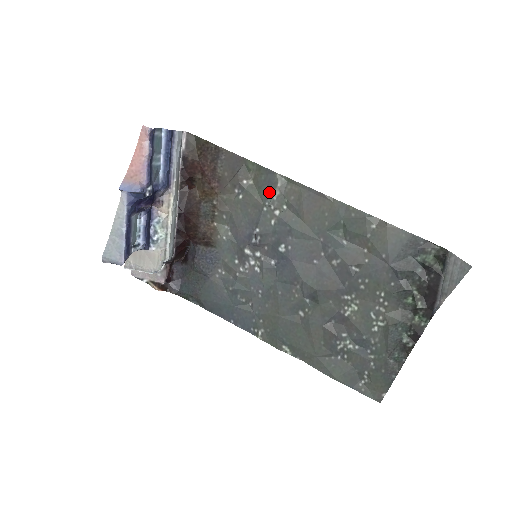
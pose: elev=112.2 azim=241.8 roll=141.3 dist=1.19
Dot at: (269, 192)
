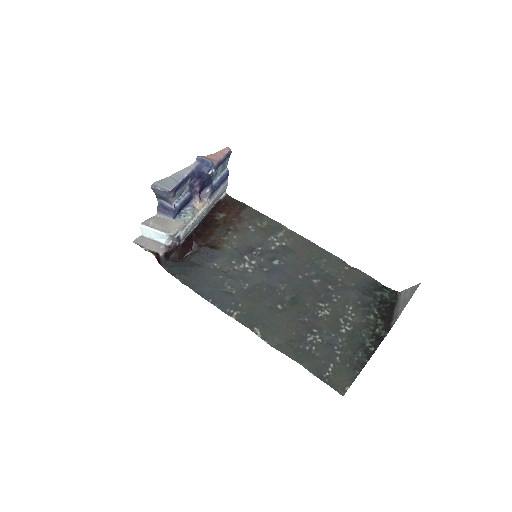
Dot at: (276, 232)
